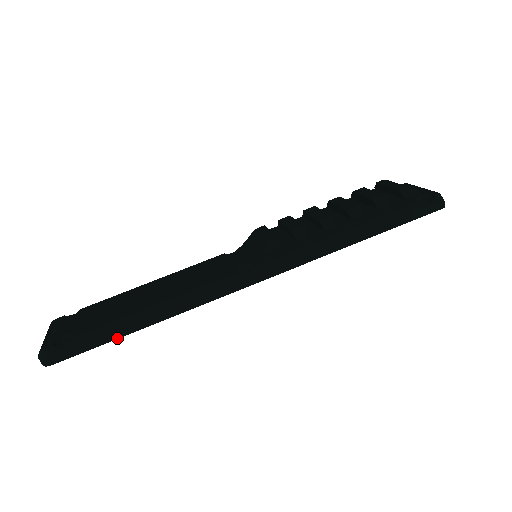
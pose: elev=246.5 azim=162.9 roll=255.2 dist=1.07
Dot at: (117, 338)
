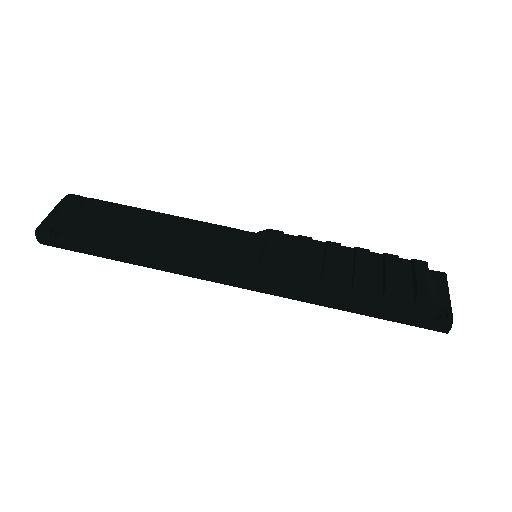
Dot at: (100, 256)
